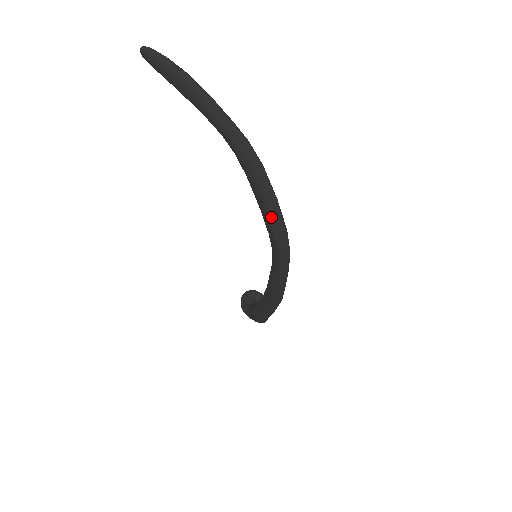
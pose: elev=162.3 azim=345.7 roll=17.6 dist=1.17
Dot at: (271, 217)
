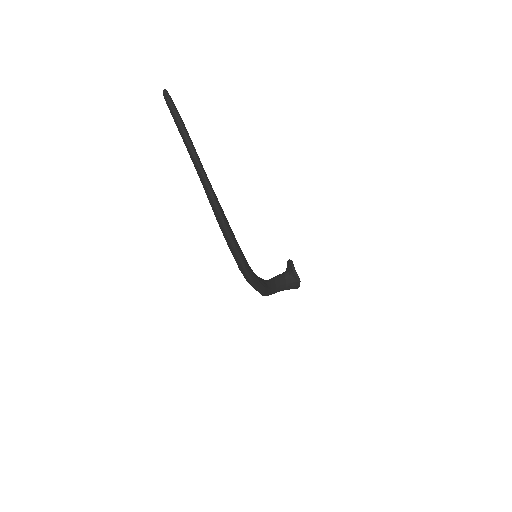
Dot at: (231, 252)
